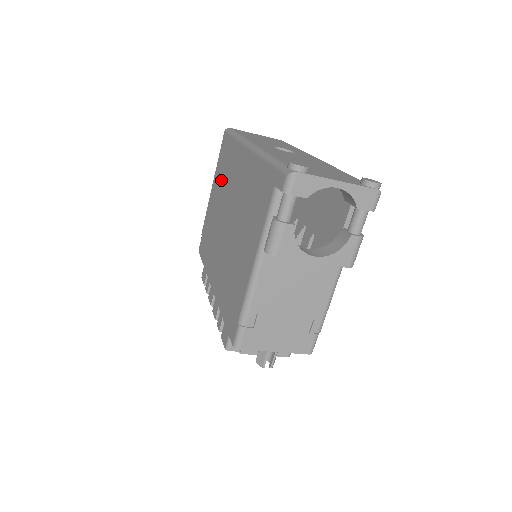
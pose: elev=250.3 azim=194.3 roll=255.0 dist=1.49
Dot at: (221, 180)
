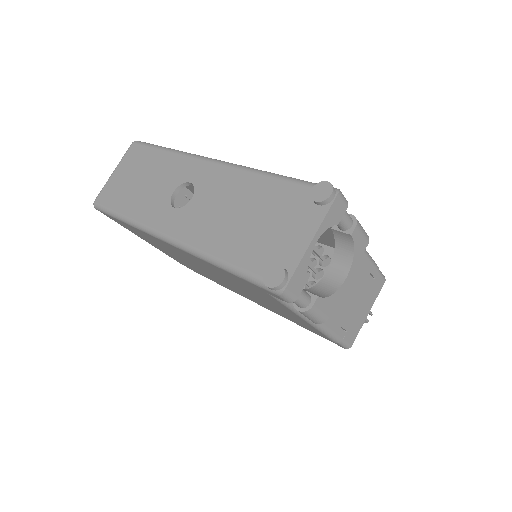
Dot at: occluded
